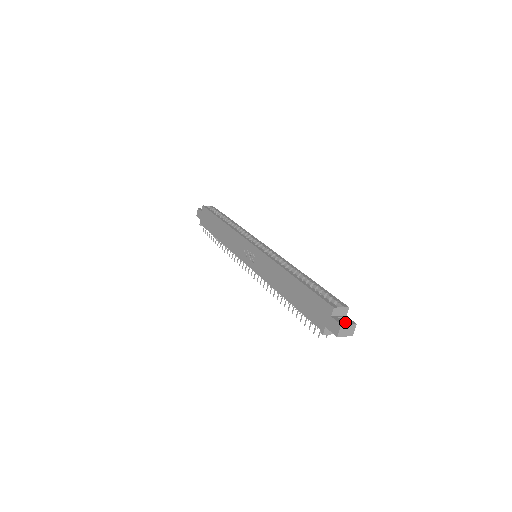
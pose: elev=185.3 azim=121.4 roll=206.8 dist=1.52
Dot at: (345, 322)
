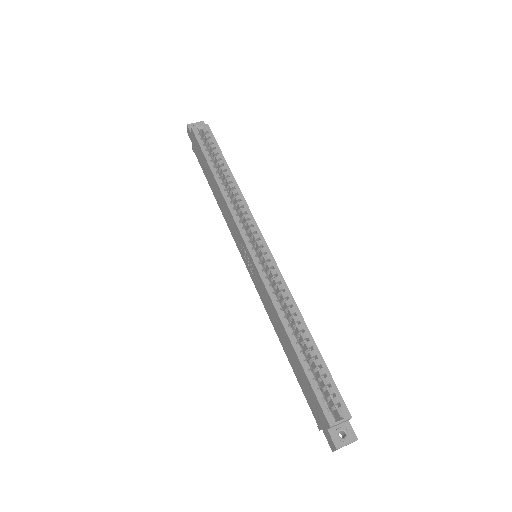
Dot at: (343, 440)
